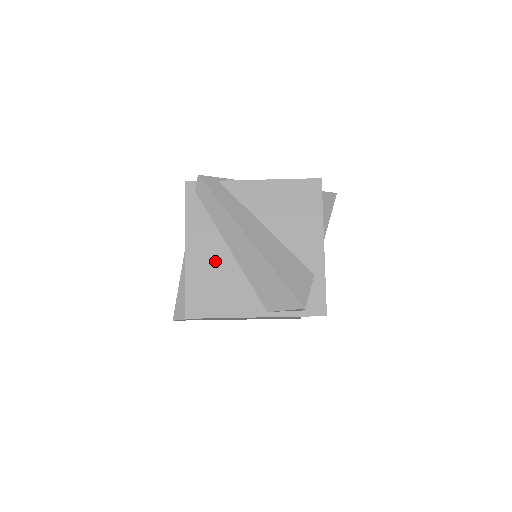
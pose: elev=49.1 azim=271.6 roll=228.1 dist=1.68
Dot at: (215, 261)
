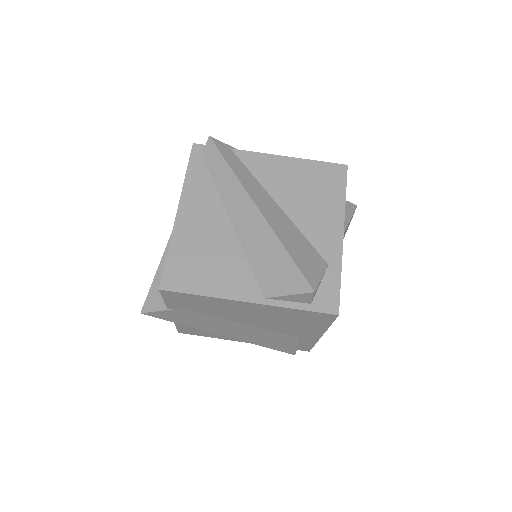
Dot at: (210, 230)
